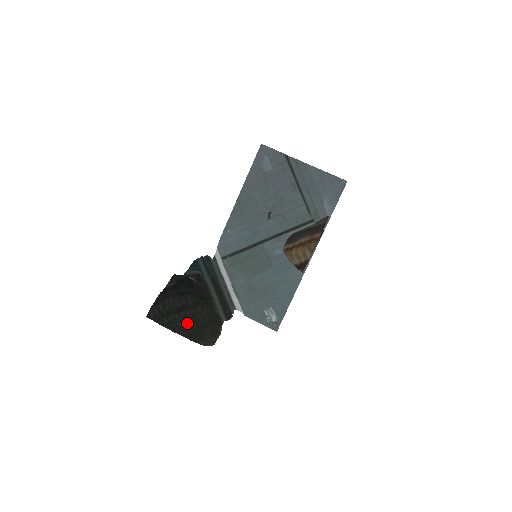
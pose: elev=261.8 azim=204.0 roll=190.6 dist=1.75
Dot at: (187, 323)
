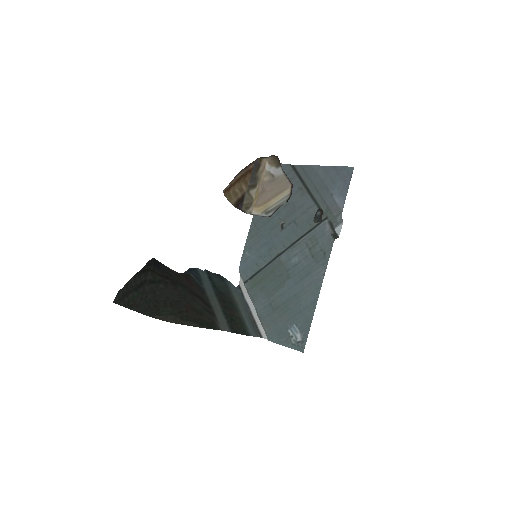
Dot at: (144, 299)
